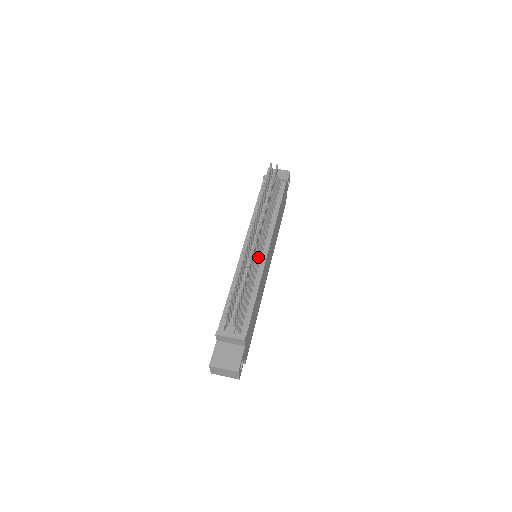
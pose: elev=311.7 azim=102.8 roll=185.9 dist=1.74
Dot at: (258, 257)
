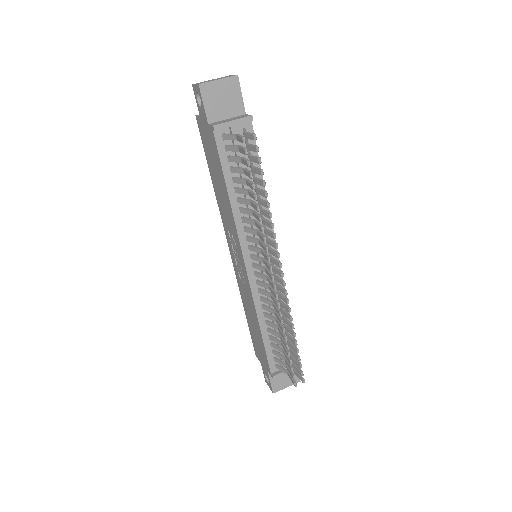
Dot at: occluded
